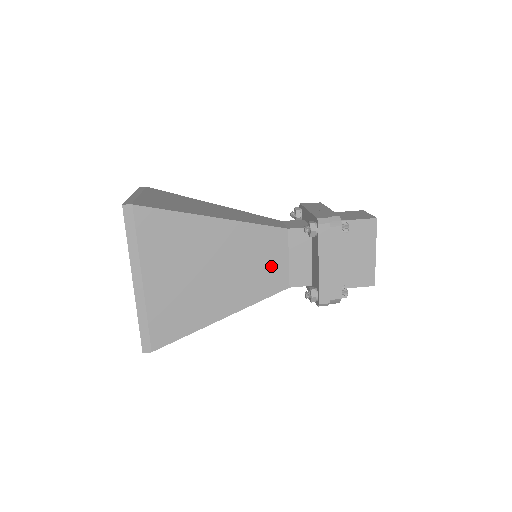
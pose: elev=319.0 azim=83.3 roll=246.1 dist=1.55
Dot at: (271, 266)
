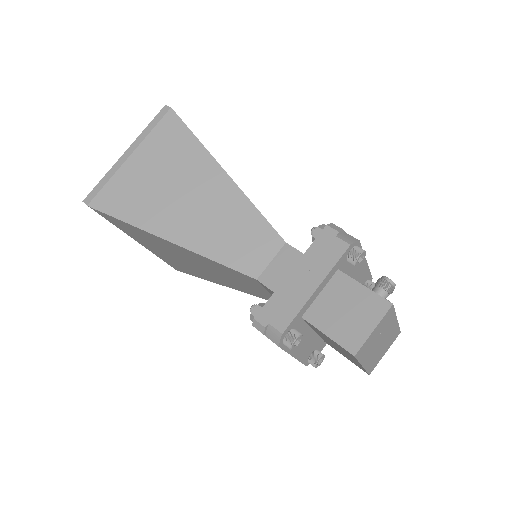
Dot at: (252, 287)
